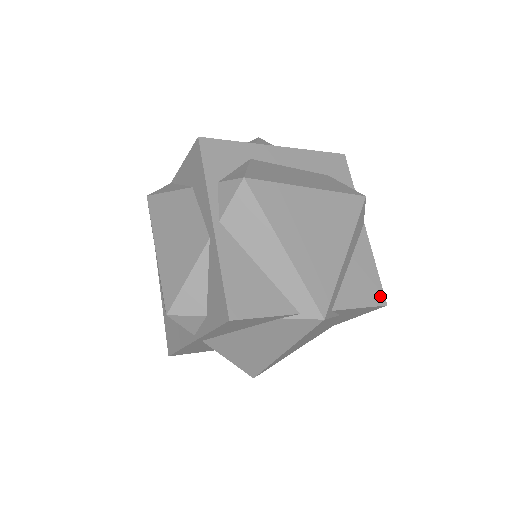
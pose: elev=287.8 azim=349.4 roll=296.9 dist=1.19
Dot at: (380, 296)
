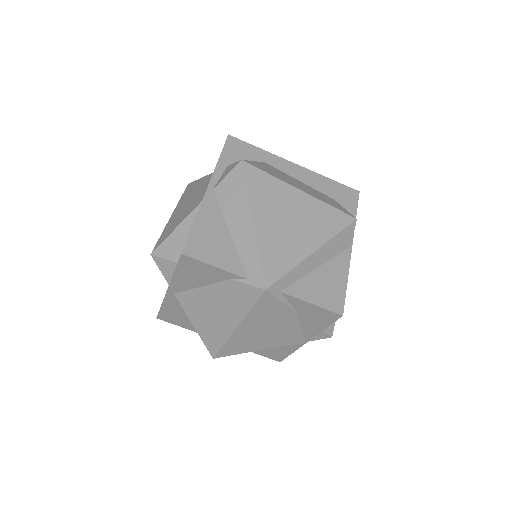
Dot at: (339, 305)
